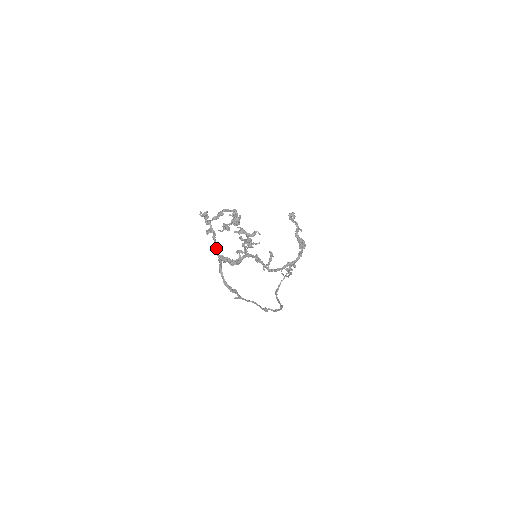
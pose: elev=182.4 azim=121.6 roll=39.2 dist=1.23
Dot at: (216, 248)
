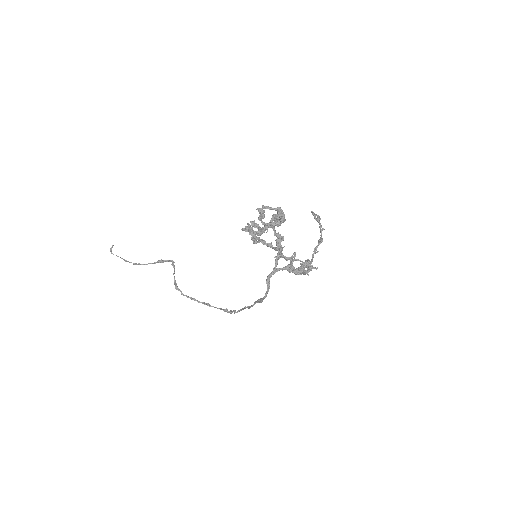
Dot at: occluded
